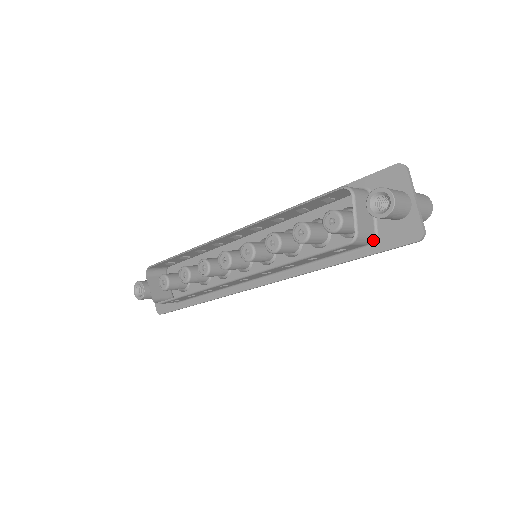
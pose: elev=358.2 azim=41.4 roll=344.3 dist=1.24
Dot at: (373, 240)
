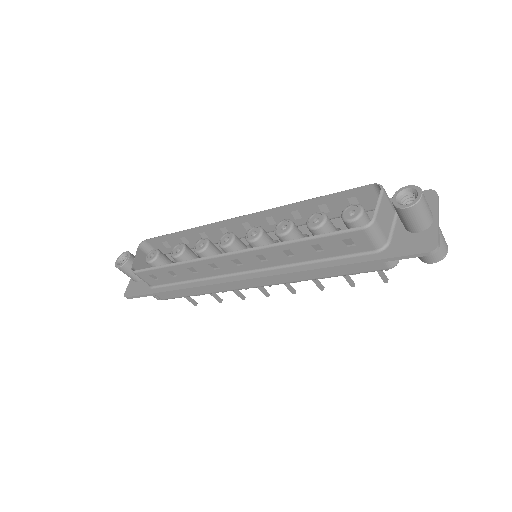
Dot at: (384, 247)
